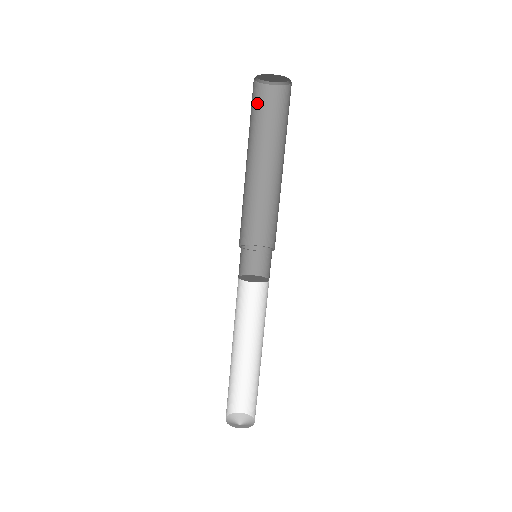
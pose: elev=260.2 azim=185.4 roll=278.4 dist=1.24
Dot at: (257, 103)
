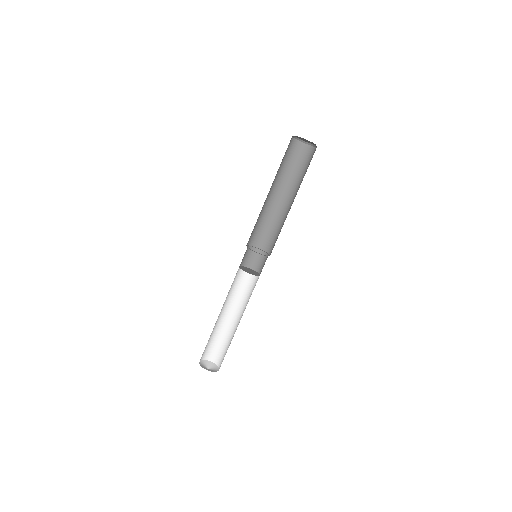
Dot at: (299, 157)
